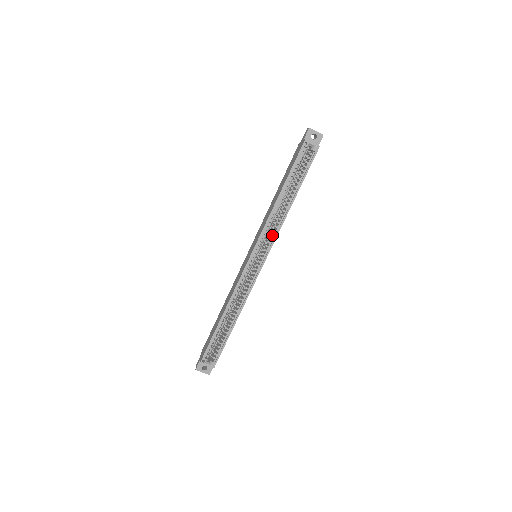
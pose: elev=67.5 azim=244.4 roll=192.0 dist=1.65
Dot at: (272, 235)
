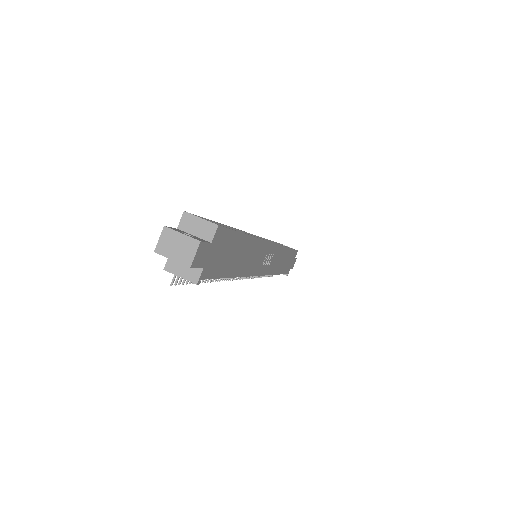
Dot at: occluded
